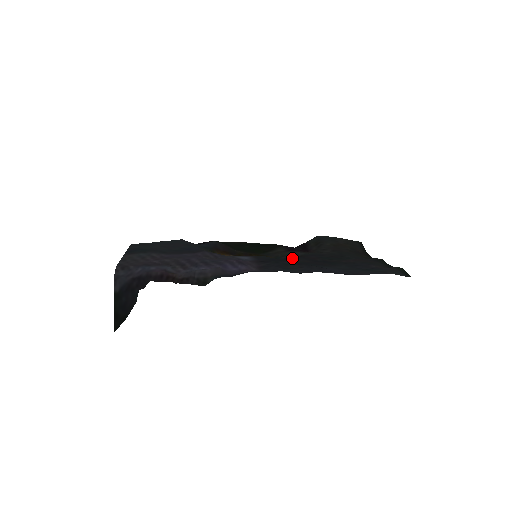
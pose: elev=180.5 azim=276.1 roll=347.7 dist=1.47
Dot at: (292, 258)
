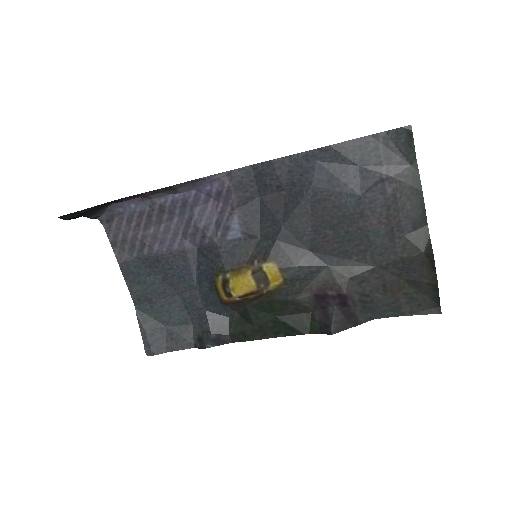
Dot at: (296, 239)
